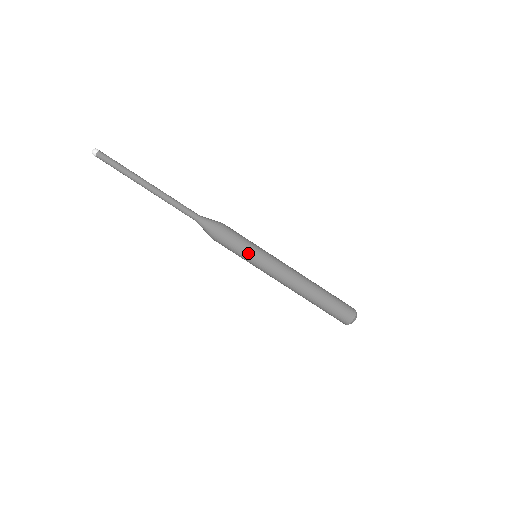
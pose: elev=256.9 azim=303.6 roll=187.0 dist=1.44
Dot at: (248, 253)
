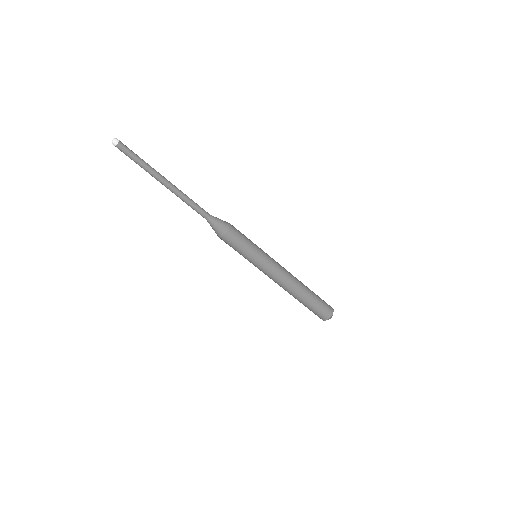
Dot at: (247, 257)
